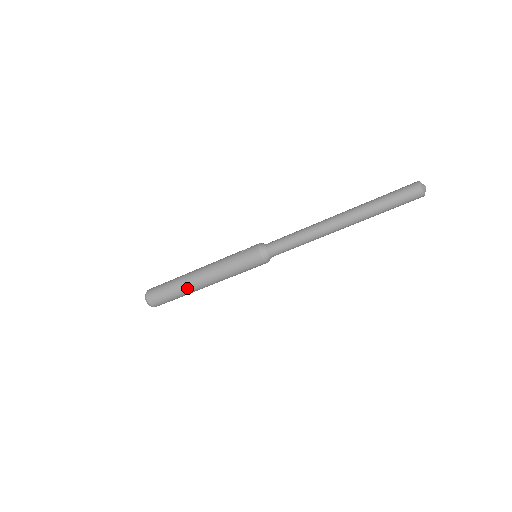
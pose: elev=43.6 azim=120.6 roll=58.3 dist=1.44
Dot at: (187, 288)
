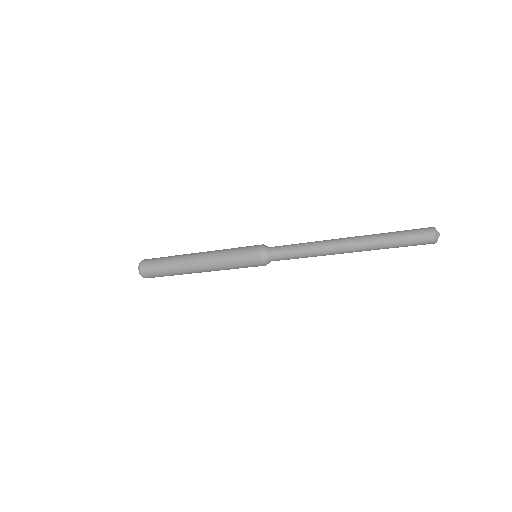
Dot at: occluded
